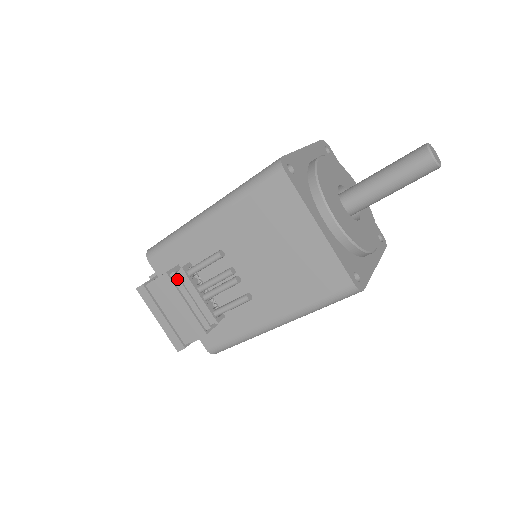
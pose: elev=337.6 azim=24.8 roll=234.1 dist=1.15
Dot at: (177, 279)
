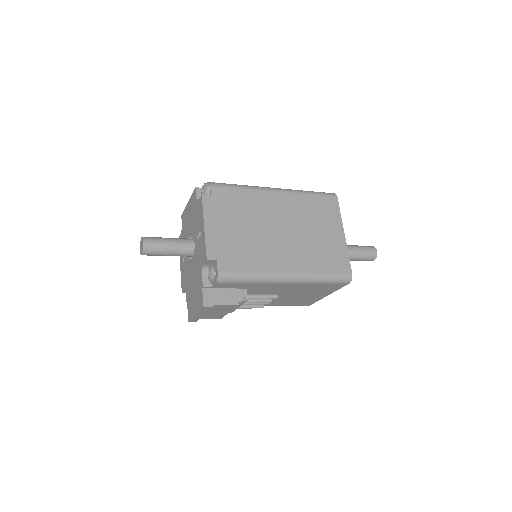
Dot at: occluded
